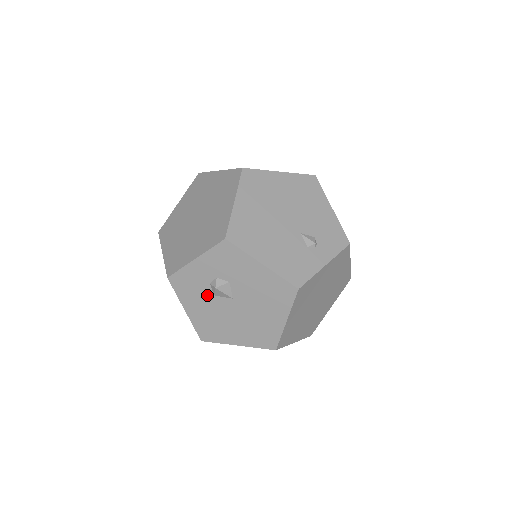
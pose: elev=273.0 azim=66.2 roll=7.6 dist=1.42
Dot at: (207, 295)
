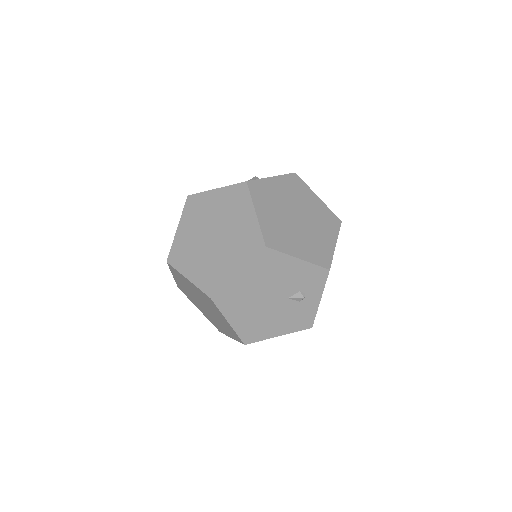
Dot at: occluded
